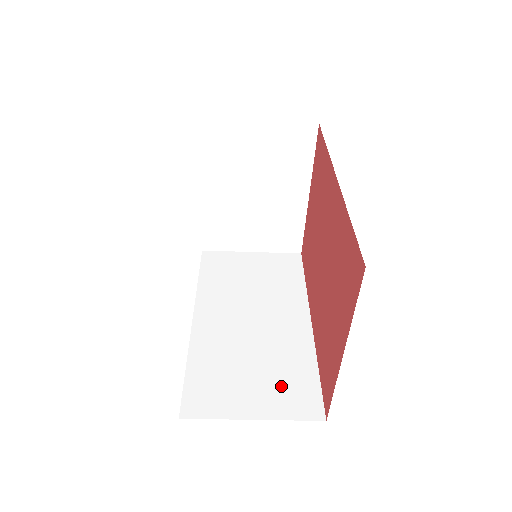
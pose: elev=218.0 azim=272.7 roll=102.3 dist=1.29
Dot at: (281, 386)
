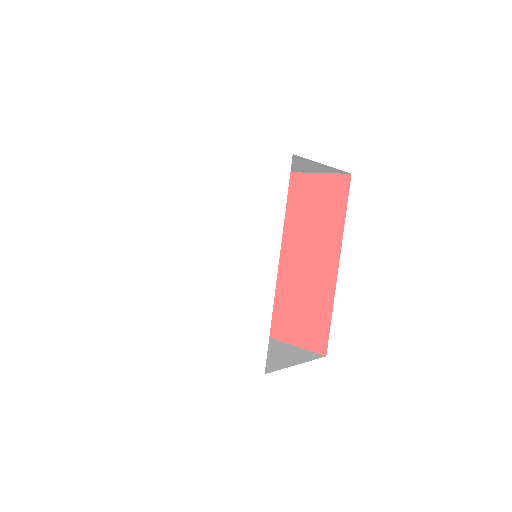
Dot at: occluded
